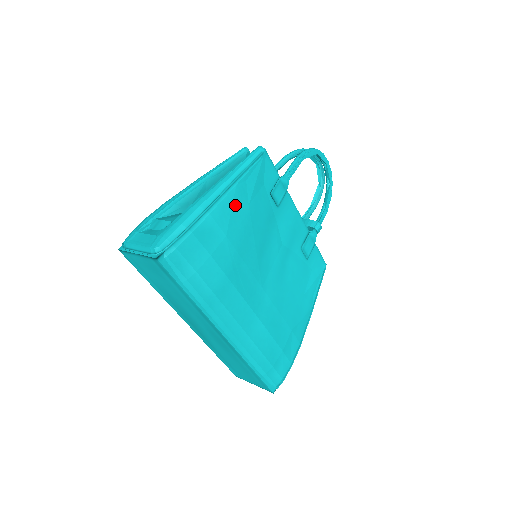
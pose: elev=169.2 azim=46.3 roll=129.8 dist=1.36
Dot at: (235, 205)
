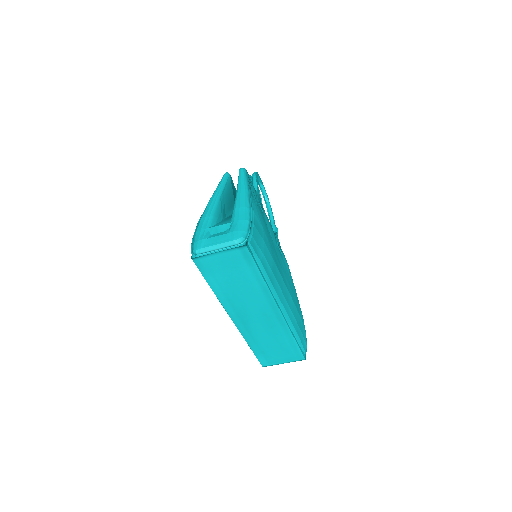
Dot at: (256, 207)
